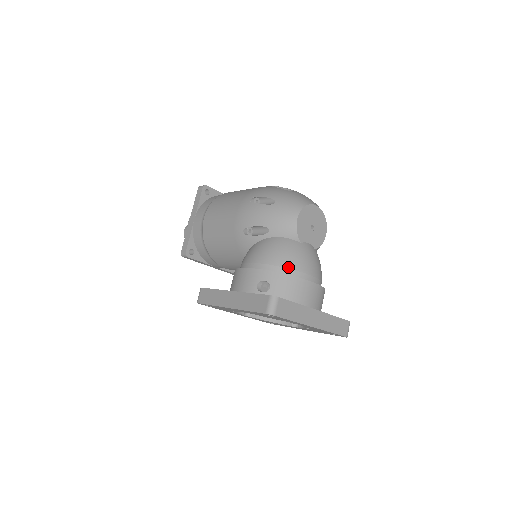
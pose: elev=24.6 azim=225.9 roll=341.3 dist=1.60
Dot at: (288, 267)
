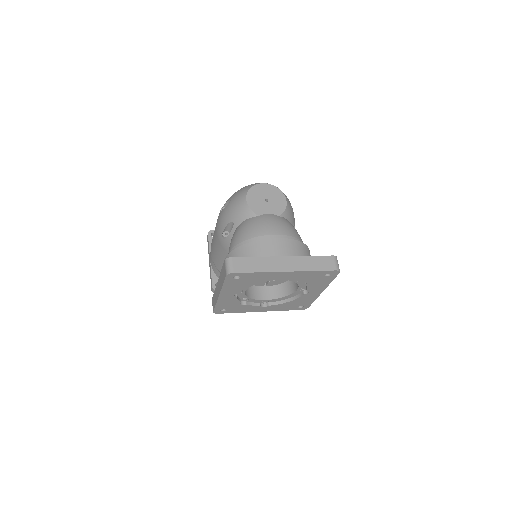
Dot at: (250, 238)
